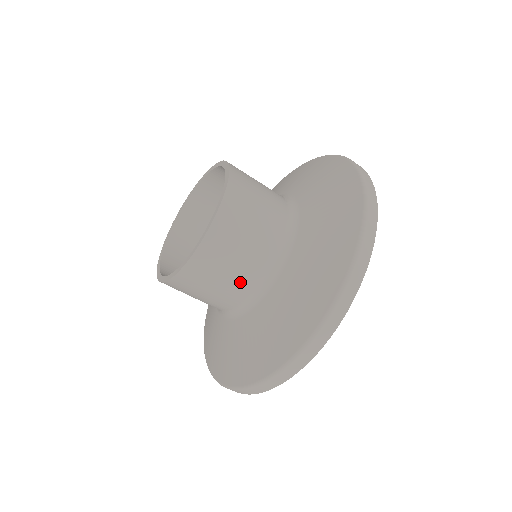
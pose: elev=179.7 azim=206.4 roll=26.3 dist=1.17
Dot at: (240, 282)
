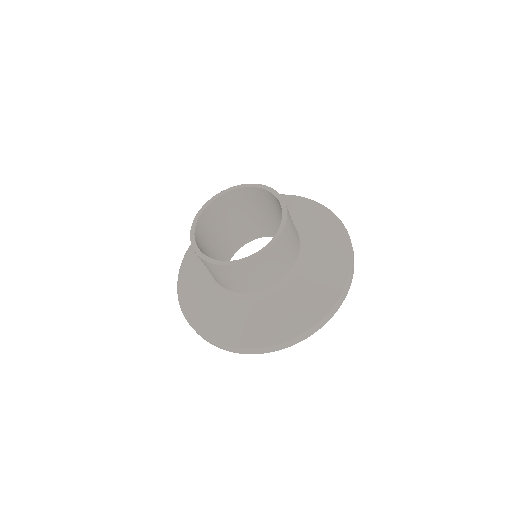
Dot at: (230, 285)
